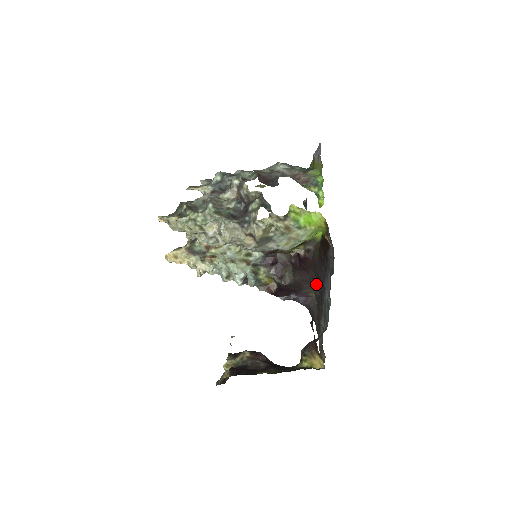
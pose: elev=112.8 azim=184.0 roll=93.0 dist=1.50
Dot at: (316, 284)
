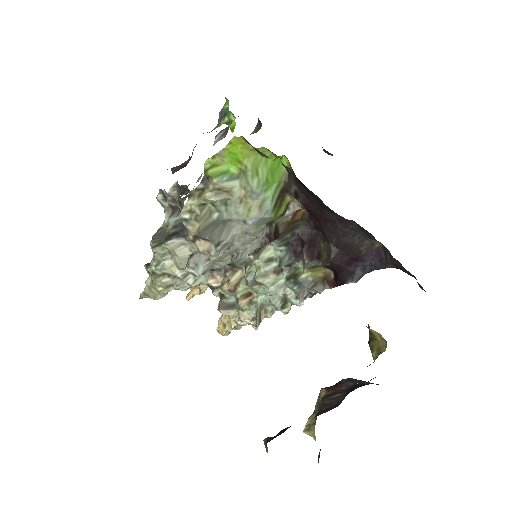
Dot at: (356, 226)
